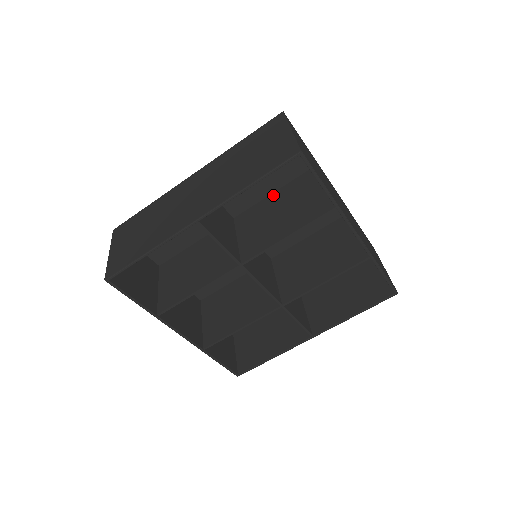
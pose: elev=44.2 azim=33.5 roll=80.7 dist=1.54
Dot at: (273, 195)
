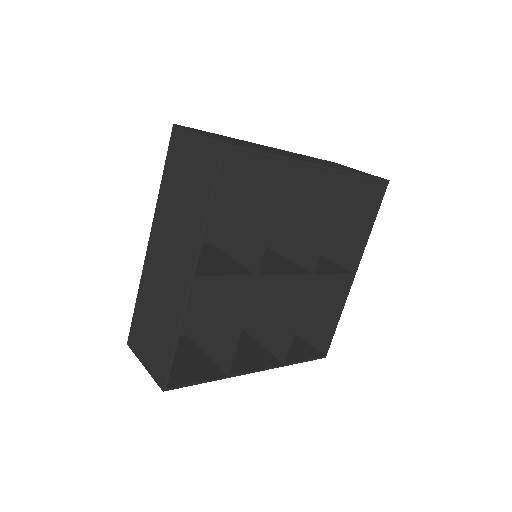
Dot at: (225, 197)
